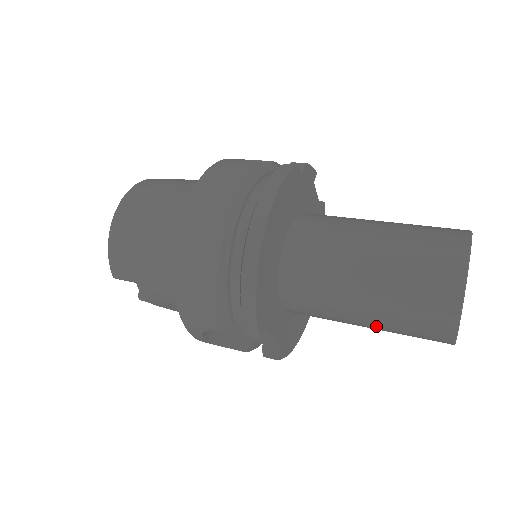
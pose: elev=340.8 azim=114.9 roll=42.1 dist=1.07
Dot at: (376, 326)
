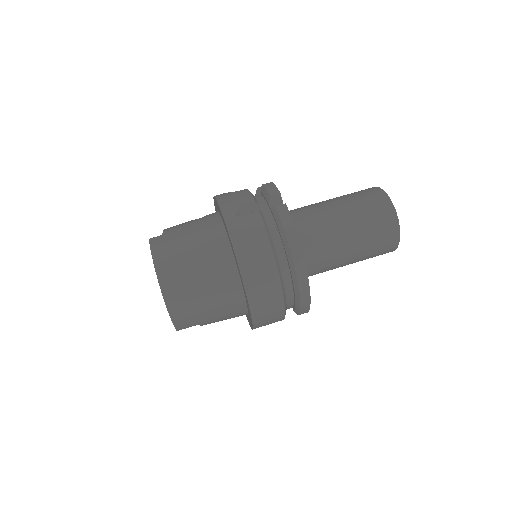
Dot at: occluded
